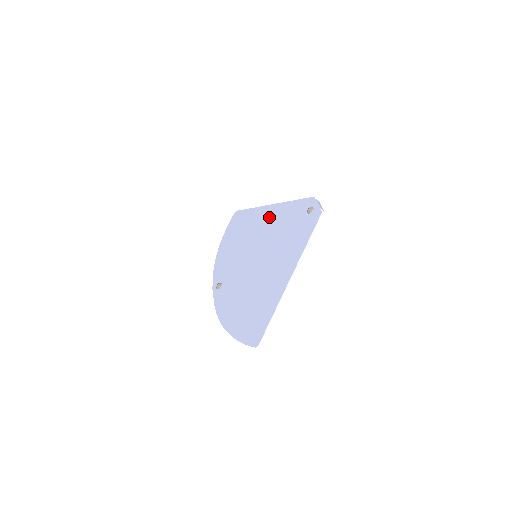
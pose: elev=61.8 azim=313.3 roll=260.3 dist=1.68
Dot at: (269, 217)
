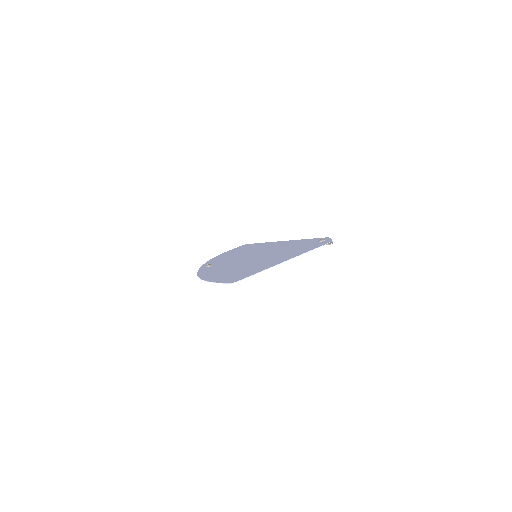
Dot at: (279, 244)
